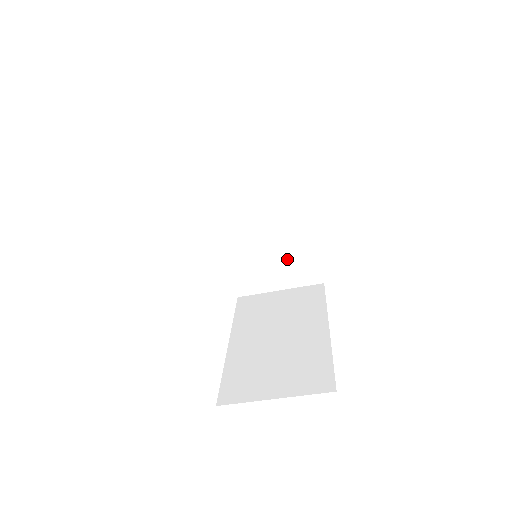
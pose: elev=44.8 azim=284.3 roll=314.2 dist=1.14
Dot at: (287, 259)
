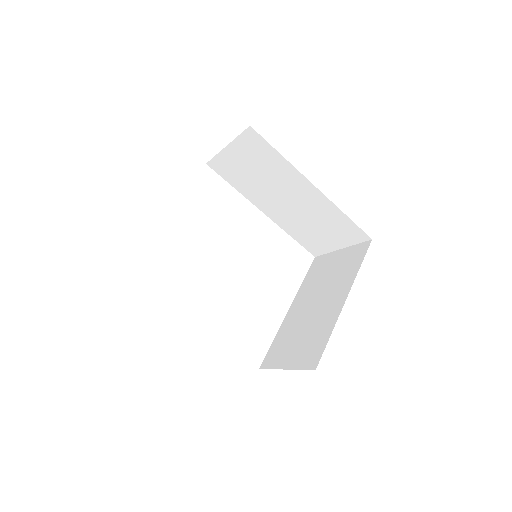
Dot at: (328, 226)
